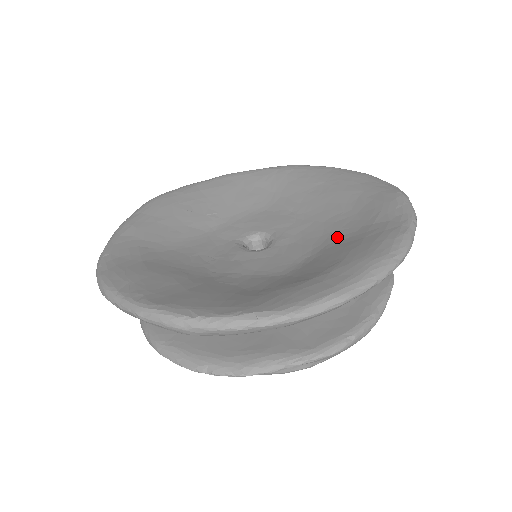
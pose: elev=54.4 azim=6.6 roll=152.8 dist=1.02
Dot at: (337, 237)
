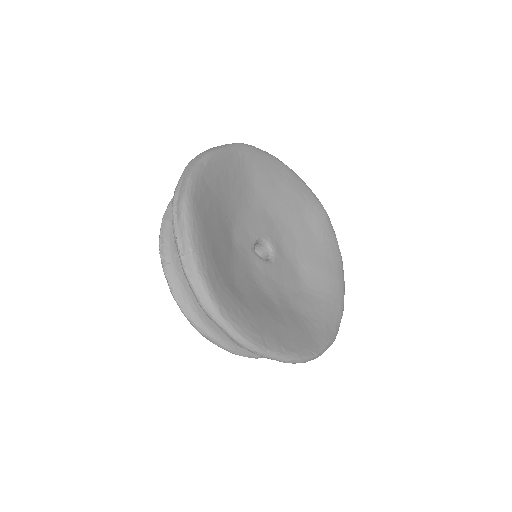
Dot at: (308, 250)
